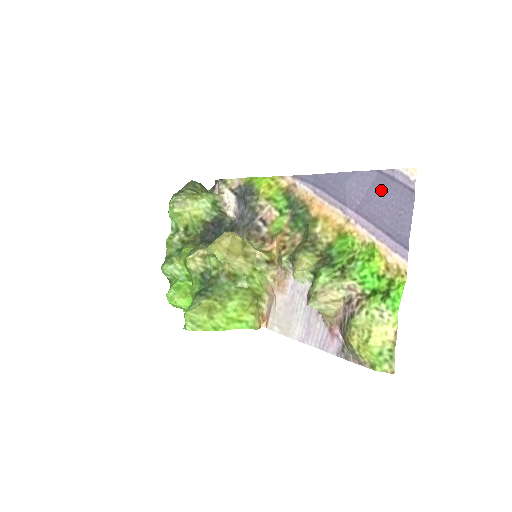
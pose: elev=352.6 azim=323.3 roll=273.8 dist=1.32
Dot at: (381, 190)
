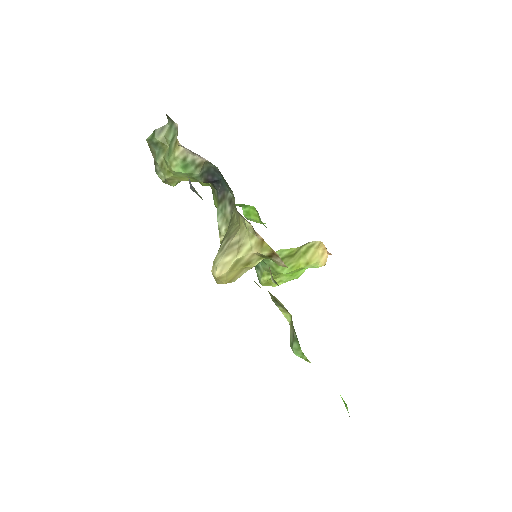
Dot at: occluded
